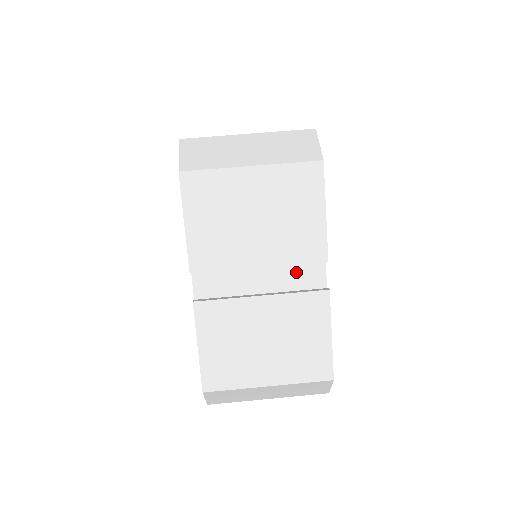
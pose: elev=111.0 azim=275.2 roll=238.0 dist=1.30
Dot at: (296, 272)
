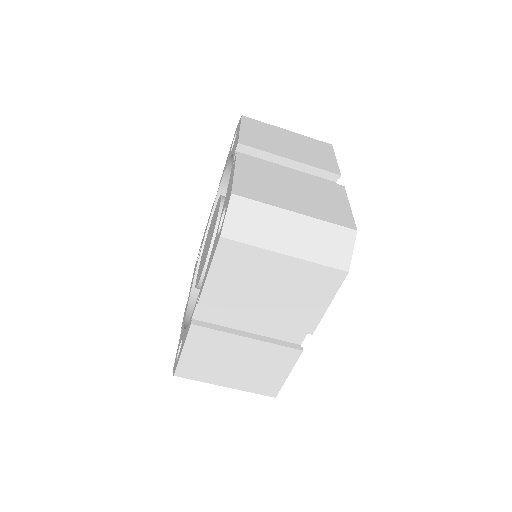
Dot at: occluded
